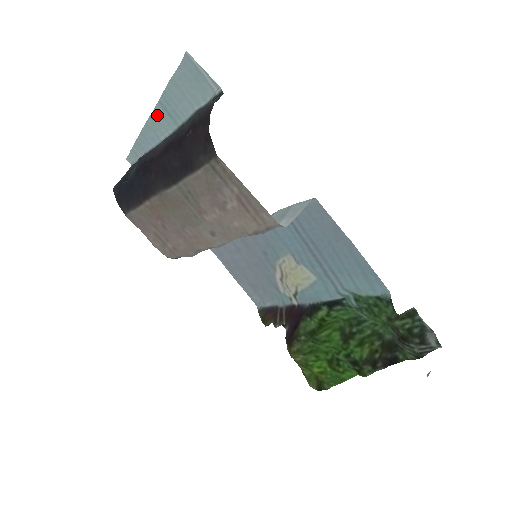
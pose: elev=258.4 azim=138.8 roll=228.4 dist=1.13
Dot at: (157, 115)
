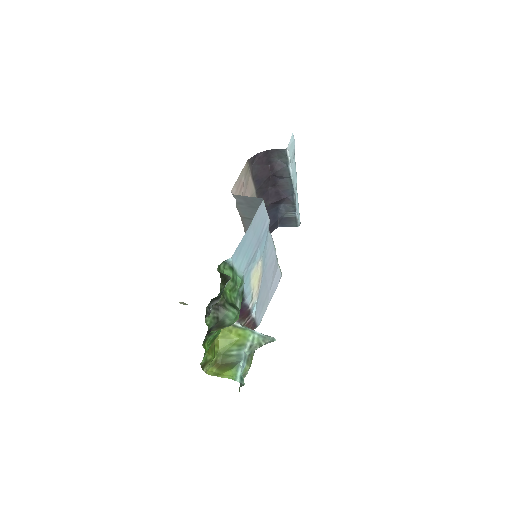
Dot at: occluded
